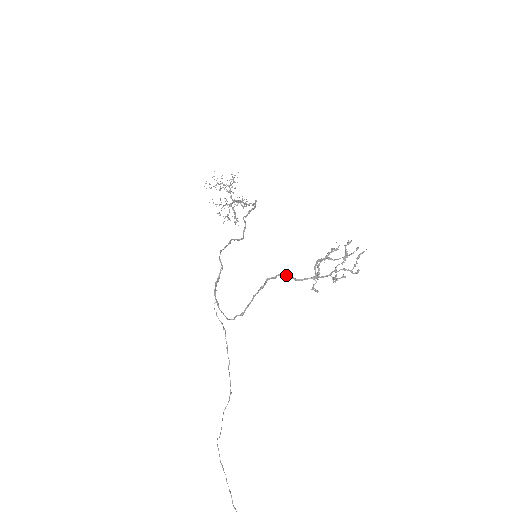
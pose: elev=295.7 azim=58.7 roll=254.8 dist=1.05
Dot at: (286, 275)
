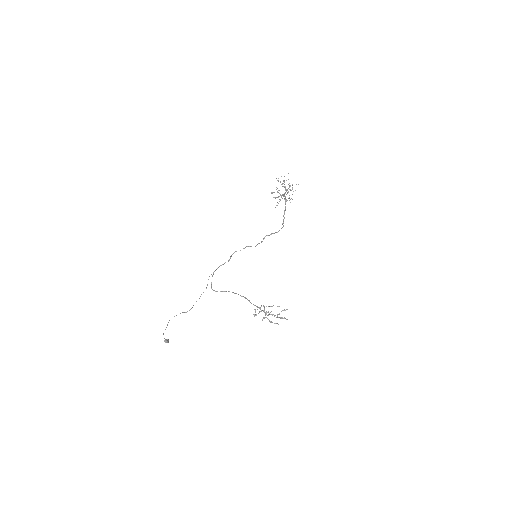
Dot at: (247, 299)
